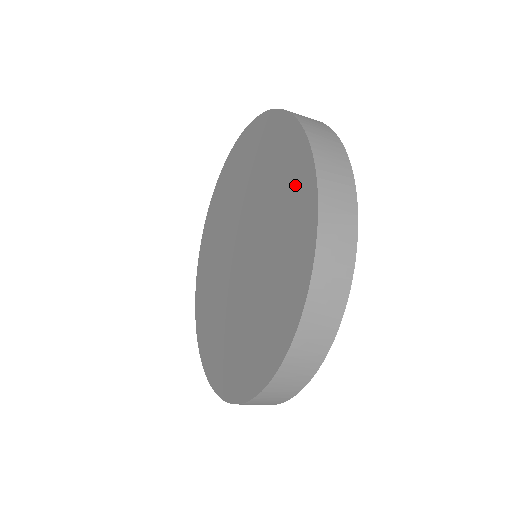
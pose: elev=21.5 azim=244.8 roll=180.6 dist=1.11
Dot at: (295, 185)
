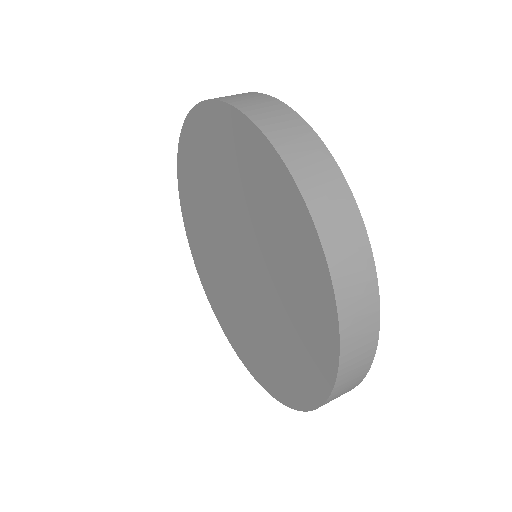
Dot at: (313, 321)
